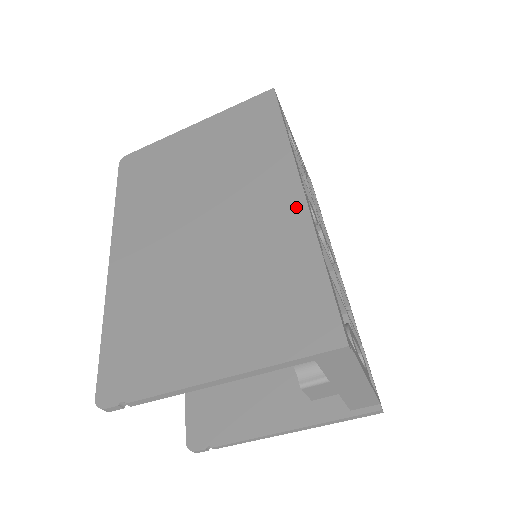
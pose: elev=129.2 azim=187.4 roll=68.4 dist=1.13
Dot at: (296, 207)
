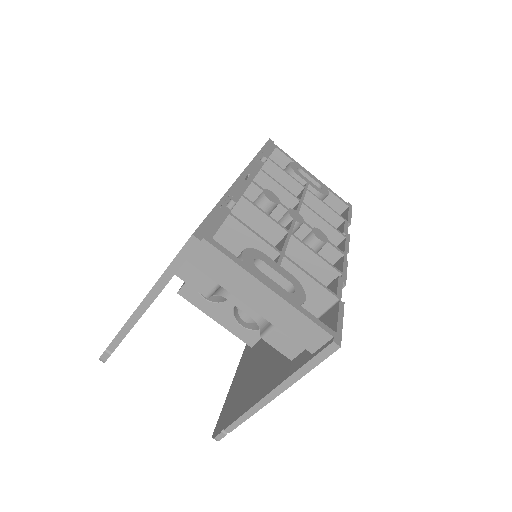
Dot at: occluded
